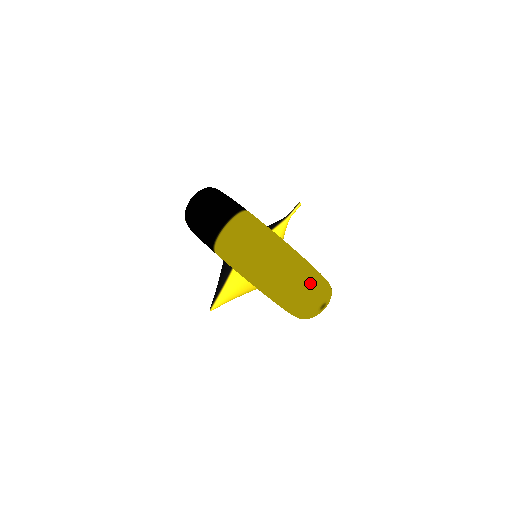
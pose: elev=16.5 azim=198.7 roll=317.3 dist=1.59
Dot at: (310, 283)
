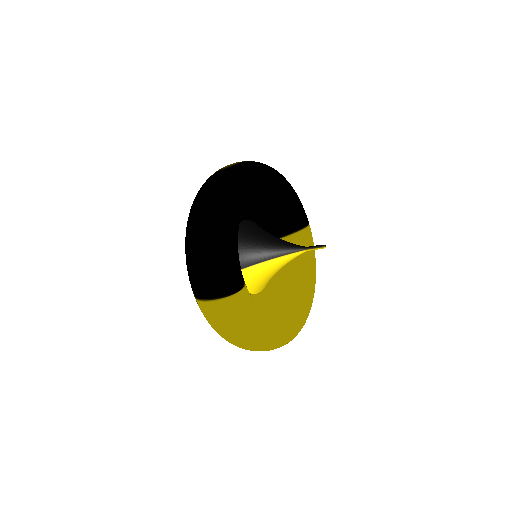
Dot at: occluded
